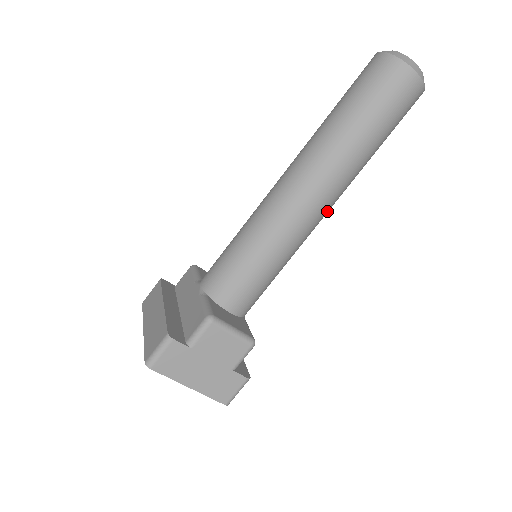
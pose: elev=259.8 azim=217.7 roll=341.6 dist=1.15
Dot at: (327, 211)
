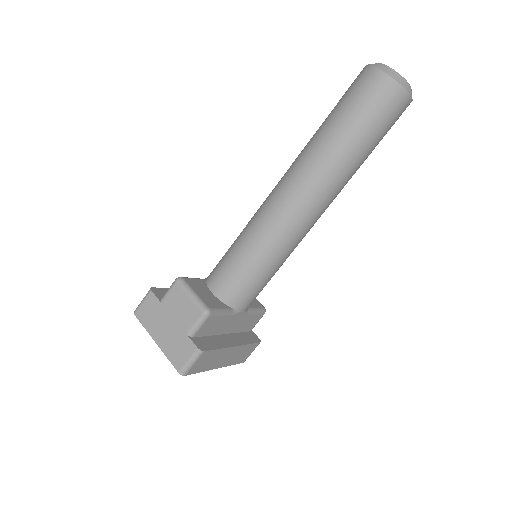
Dot at: (307, 208)
